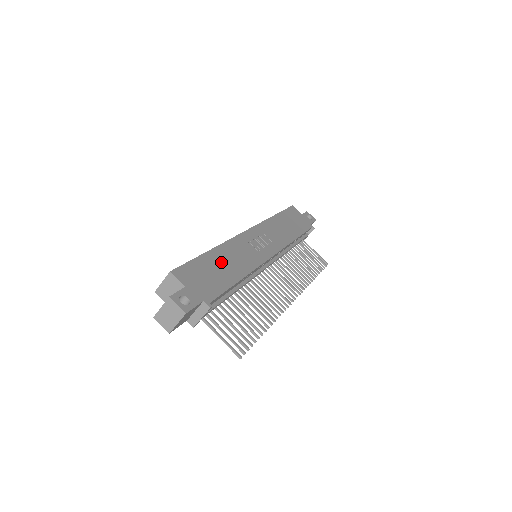
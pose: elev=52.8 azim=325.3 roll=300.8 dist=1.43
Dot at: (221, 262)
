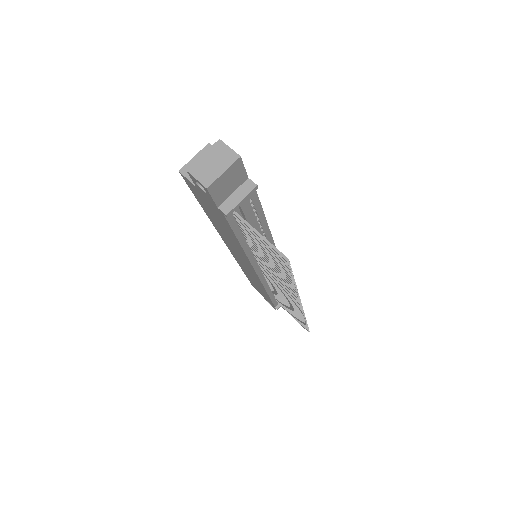
Dot at: occluded
